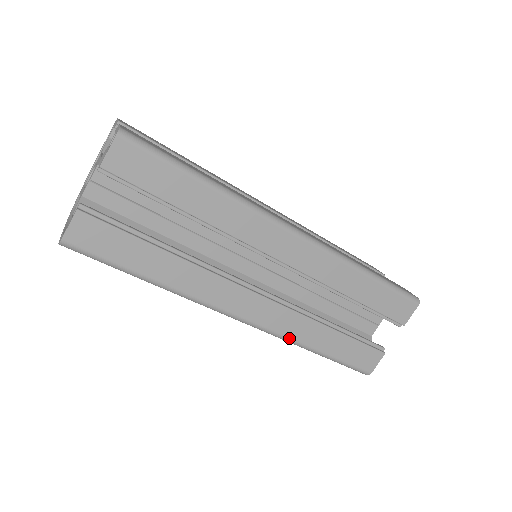
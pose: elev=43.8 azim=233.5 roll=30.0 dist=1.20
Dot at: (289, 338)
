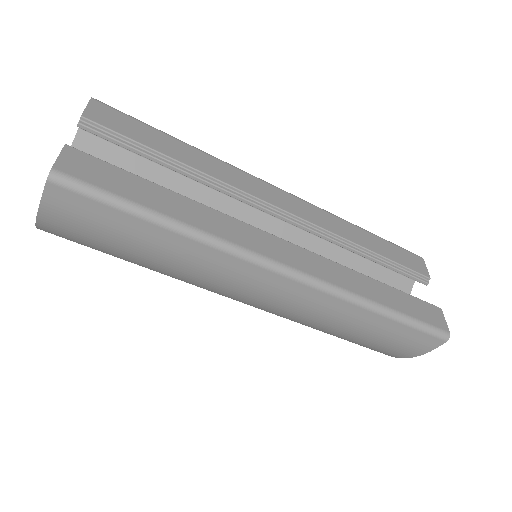
Dot at: (346, 290)
